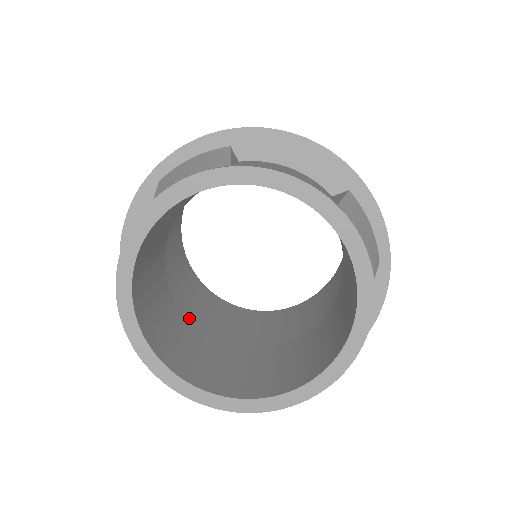
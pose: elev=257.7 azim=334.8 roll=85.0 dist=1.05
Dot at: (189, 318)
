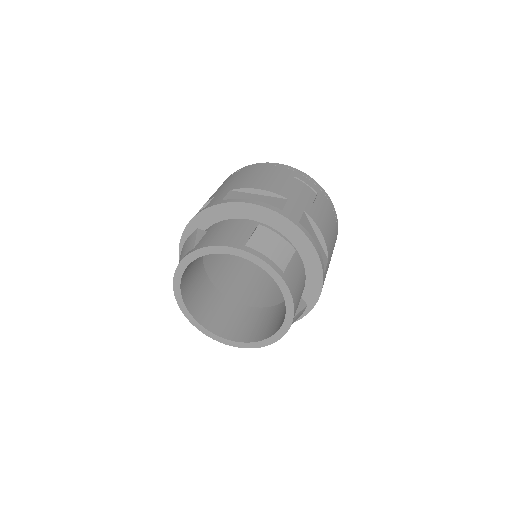
Dot at: (247, 296)
